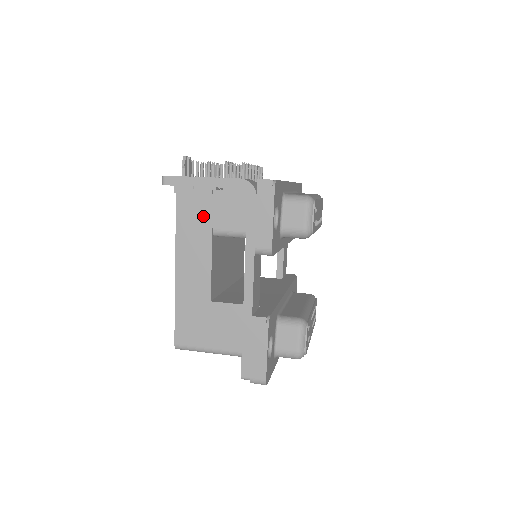
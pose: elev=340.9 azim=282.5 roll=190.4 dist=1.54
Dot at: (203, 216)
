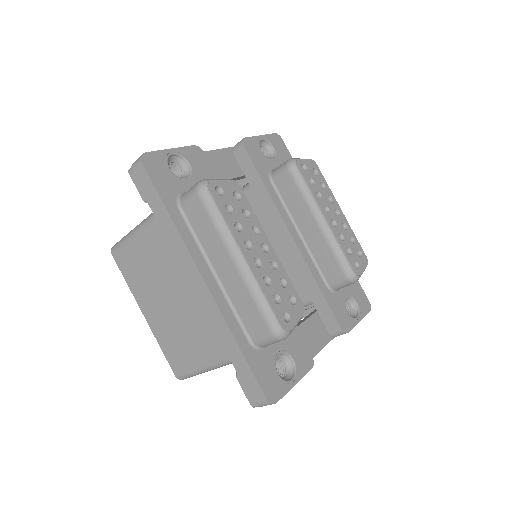
Dot at: occluded
